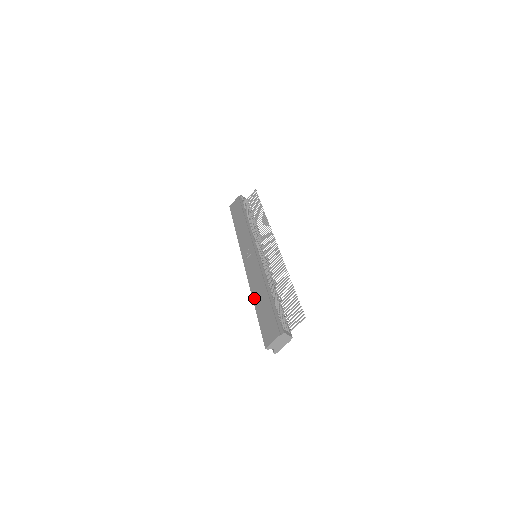
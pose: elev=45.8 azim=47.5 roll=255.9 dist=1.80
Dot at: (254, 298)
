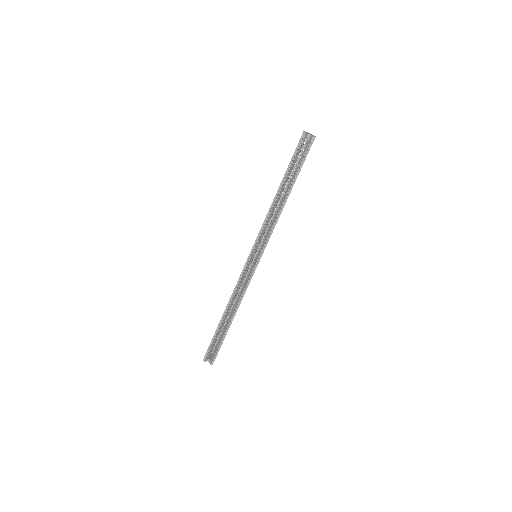
Dot at: (274, 197)
